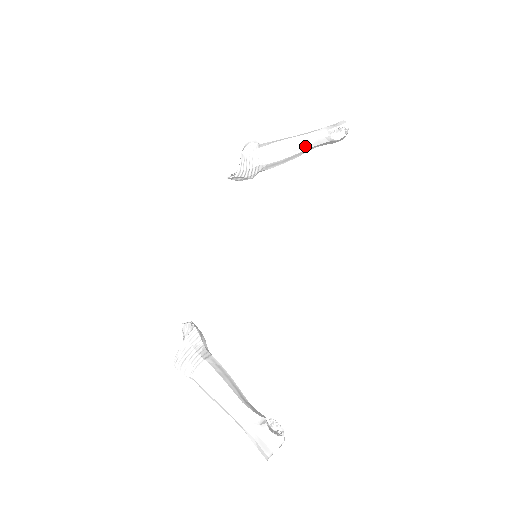
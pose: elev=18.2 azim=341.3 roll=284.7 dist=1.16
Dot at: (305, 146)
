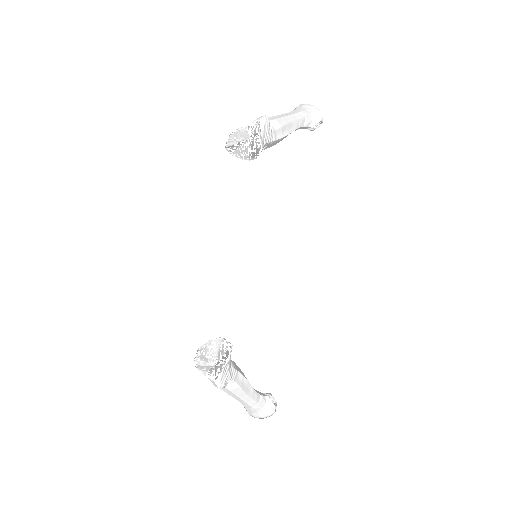
Dot at: occluded
